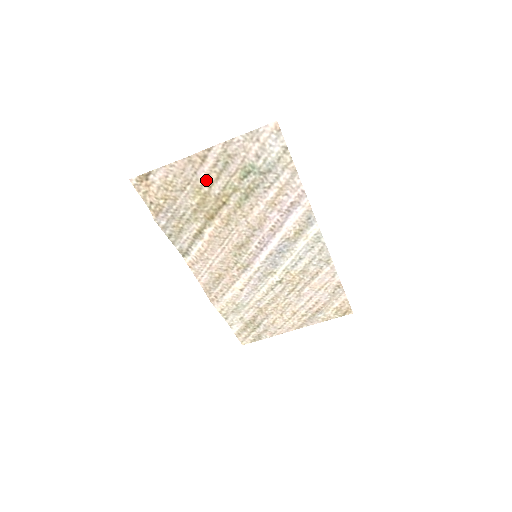
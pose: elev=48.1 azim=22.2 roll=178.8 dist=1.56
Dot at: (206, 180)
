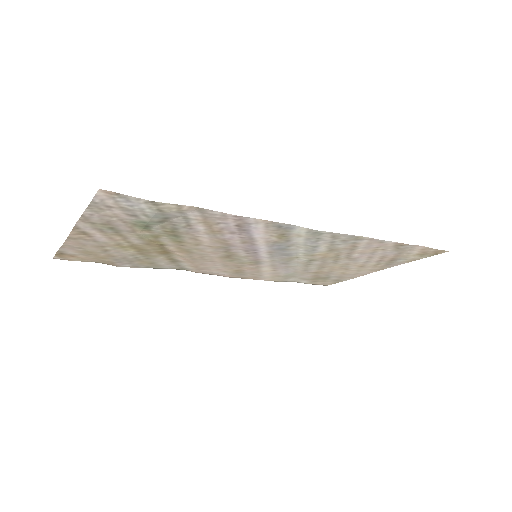
Dot at: (115, 240)
